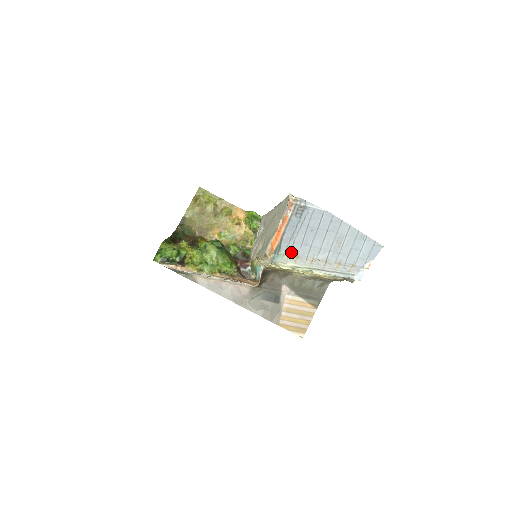
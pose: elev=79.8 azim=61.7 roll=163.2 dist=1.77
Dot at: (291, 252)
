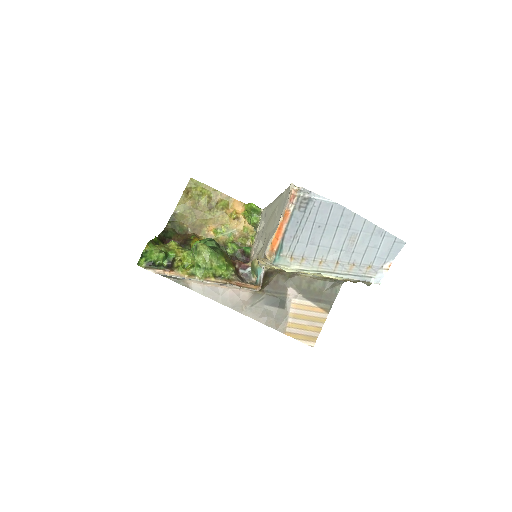
Dot at: (295, 253)
